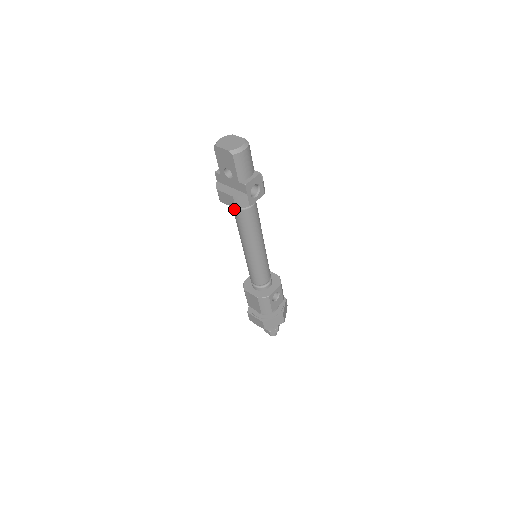
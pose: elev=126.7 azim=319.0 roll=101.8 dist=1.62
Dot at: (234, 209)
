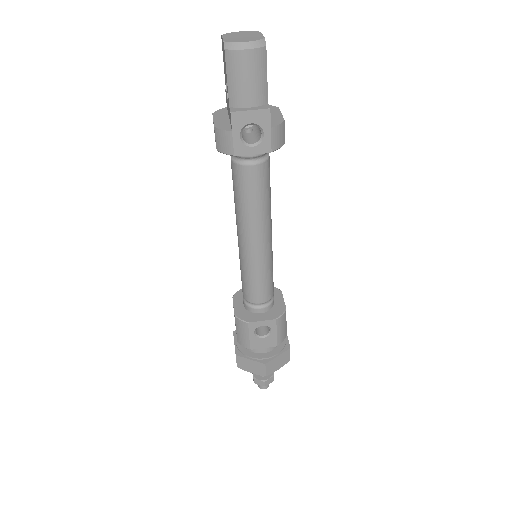
Dot at: (231, 159)
